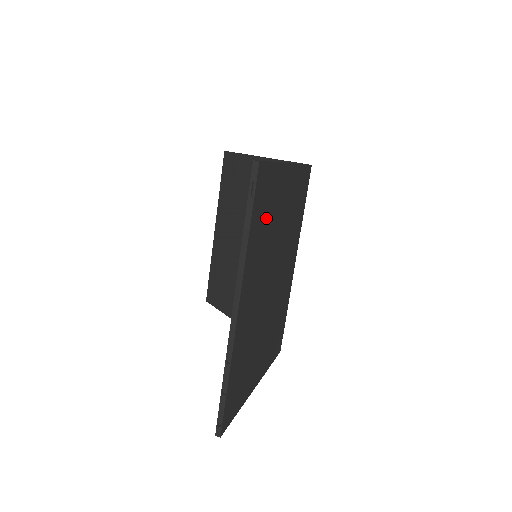
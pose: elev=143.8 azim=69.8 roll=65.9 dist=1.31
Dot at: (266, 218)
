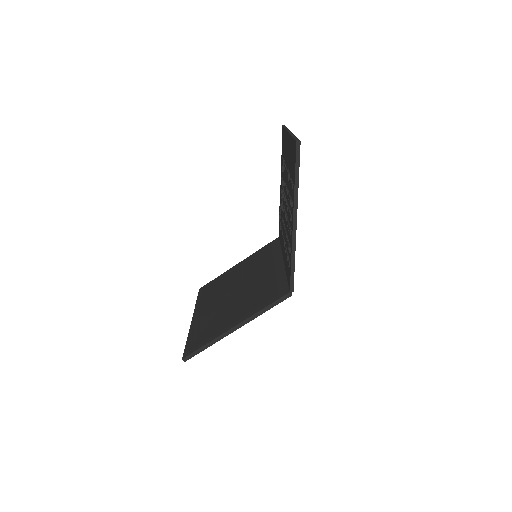
Dot at: occluded
